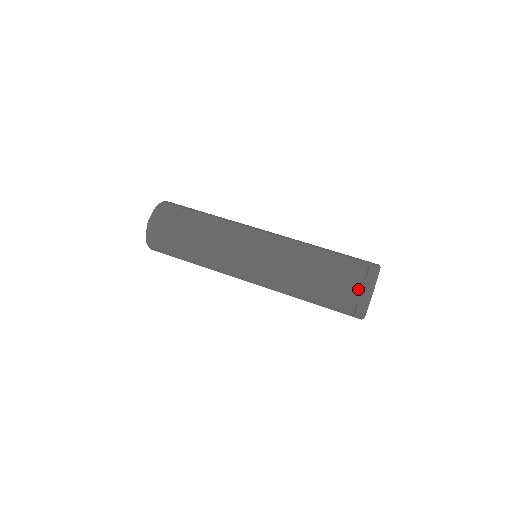
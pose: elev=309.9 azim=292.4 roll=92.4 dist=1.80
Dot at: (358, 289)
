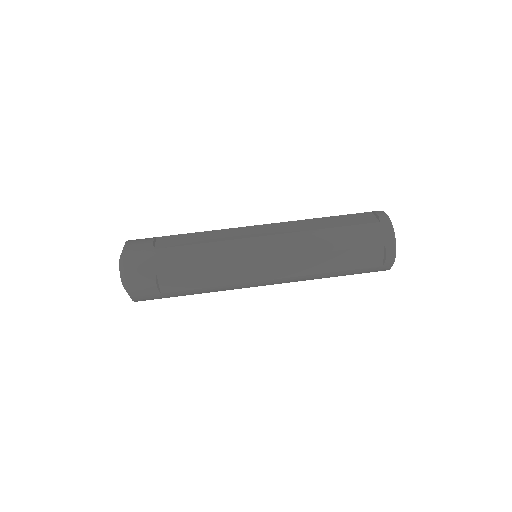
Dot at: (379, 231)
